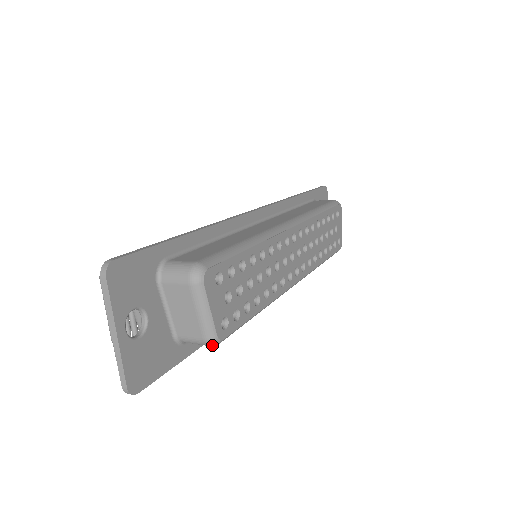
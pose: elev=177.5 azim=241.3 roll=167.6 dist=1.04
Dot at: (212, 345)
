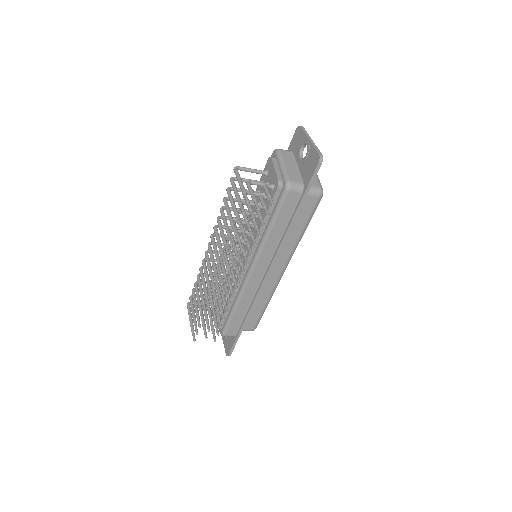
Dot at: (321, 193)
